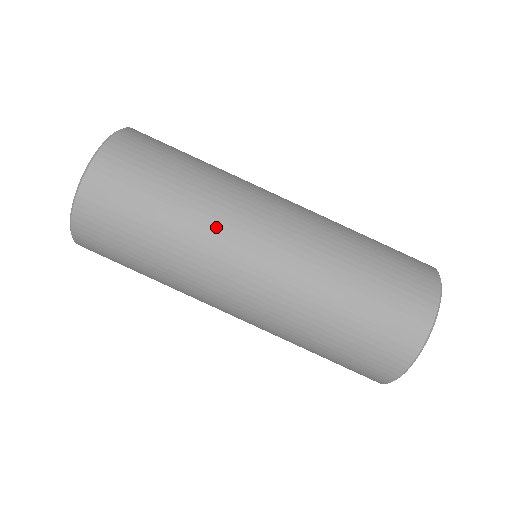
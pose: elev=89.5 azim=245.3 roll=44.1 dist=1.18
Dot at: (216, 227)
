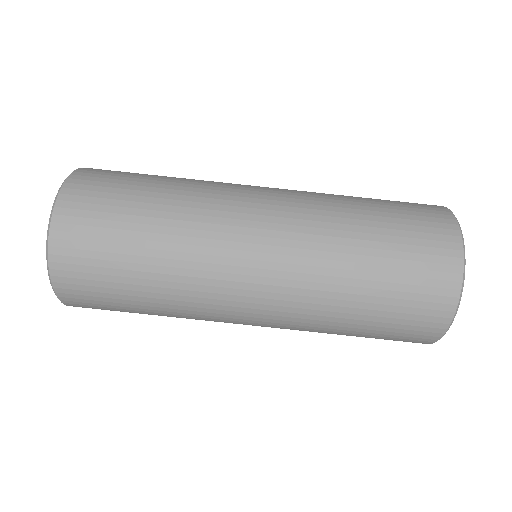
Dot at: (200, 308)
